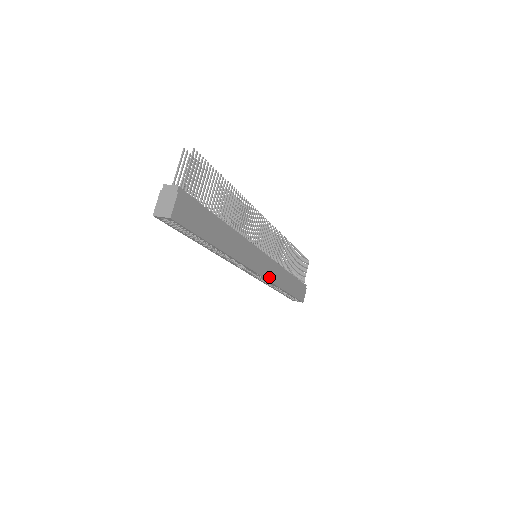
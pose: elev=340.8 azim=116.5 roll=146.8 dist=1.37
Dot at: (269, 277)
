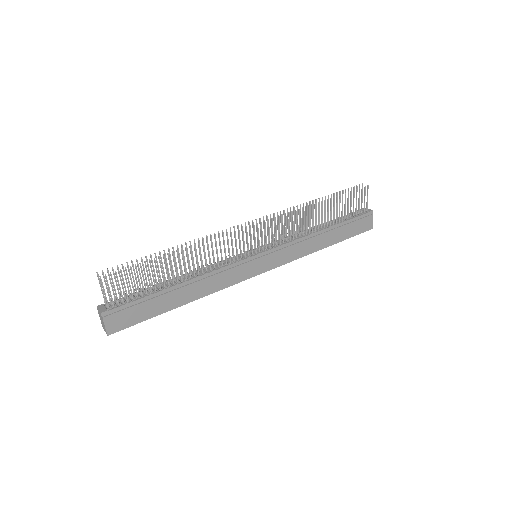
Dot at: (284, 261)
